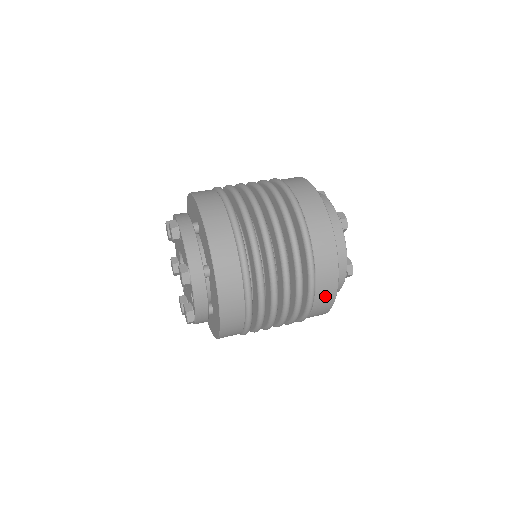
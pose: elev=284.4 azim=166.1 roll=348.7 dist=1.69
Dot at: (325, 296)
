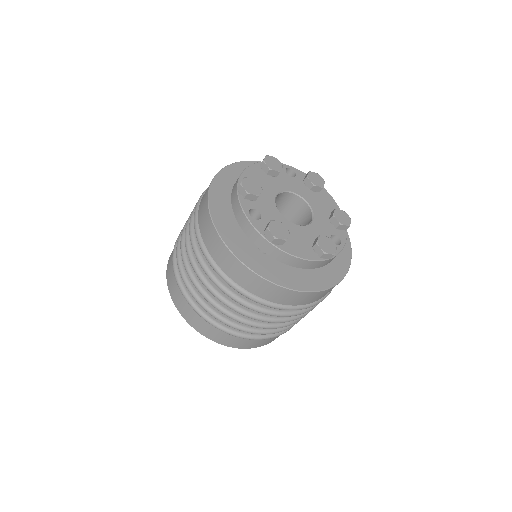
Dot at: (323, 295)
